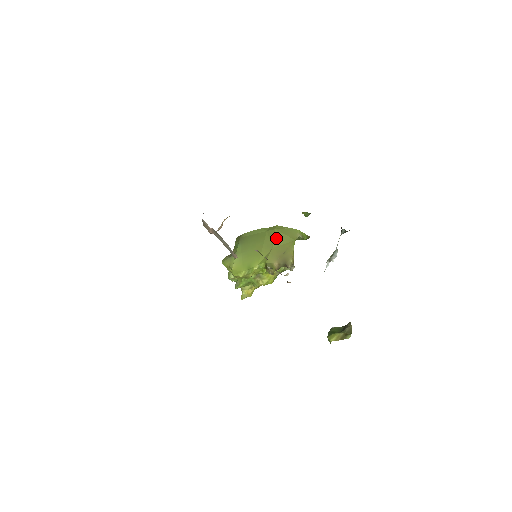
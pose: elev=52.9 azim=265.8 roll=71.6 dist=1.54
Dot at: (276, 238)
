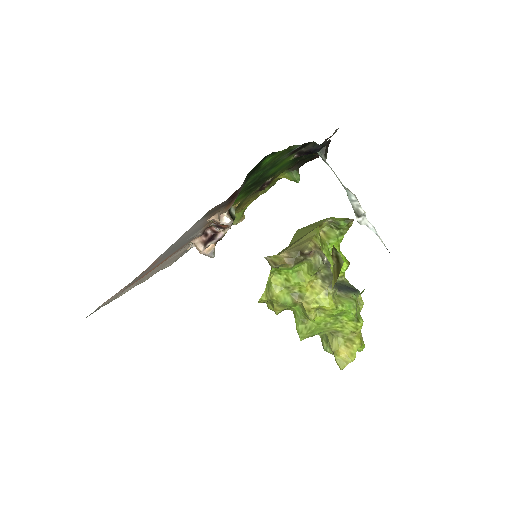
Dot at: (295, 236)
